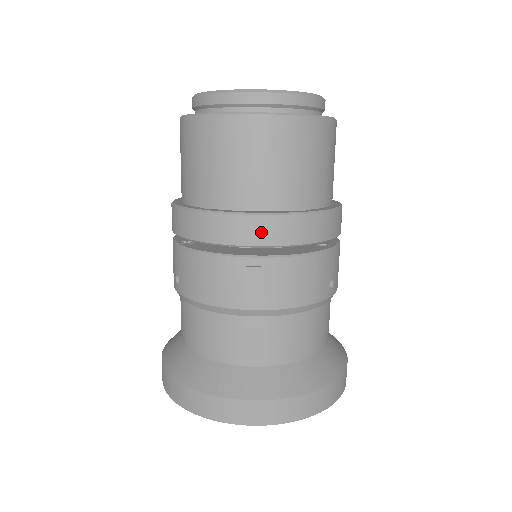
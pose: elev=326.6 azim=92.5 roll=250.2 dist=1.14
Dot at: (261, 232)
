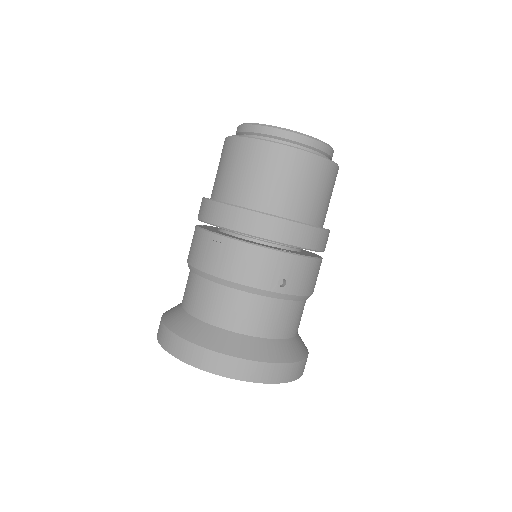
Dot at: (228, 218)
